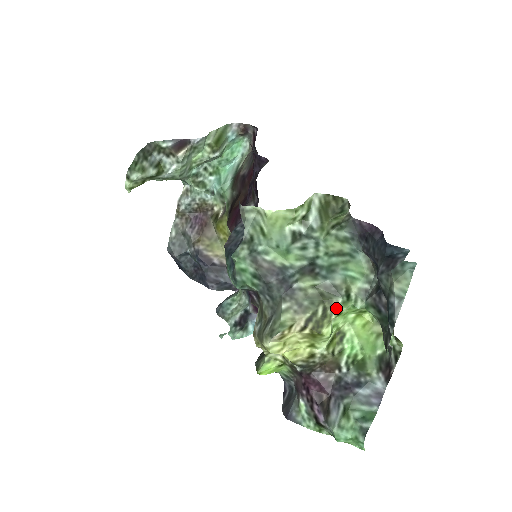
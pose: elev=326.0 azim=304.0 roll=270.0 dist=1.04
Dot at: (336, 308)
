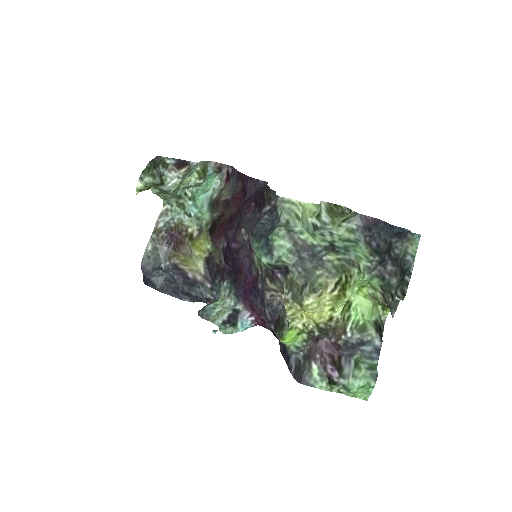
Dot at: (354, 276)
